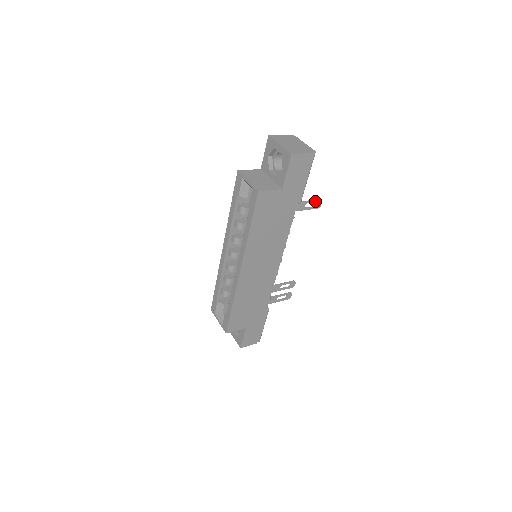
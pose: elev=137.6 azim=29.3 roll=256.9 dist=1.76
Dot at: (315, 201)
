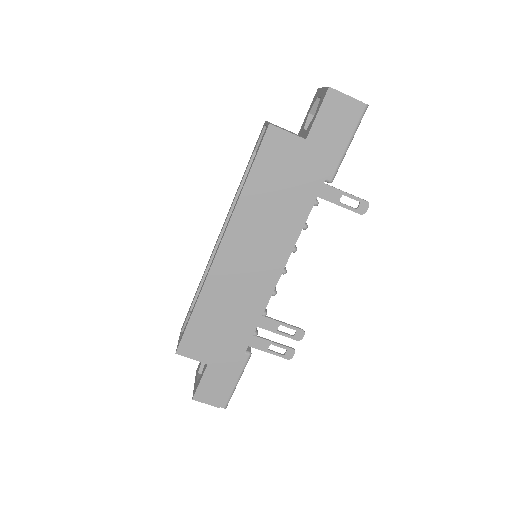
Dot at: (358, 199)
